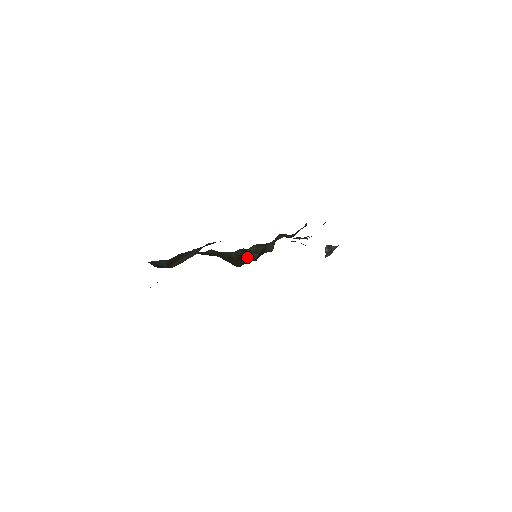
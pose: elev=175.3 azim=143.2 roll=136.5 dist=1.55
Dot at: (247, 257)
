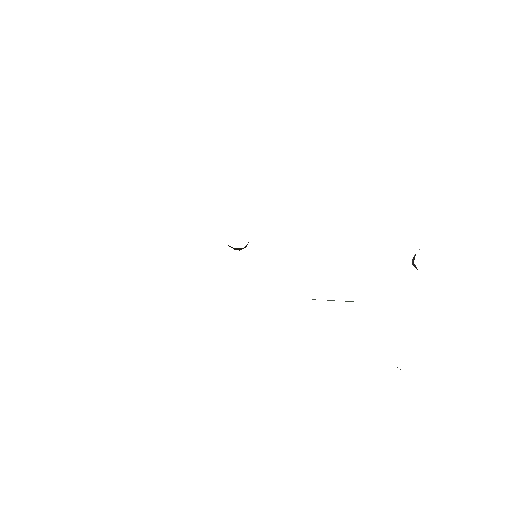
Dot at: occluded
